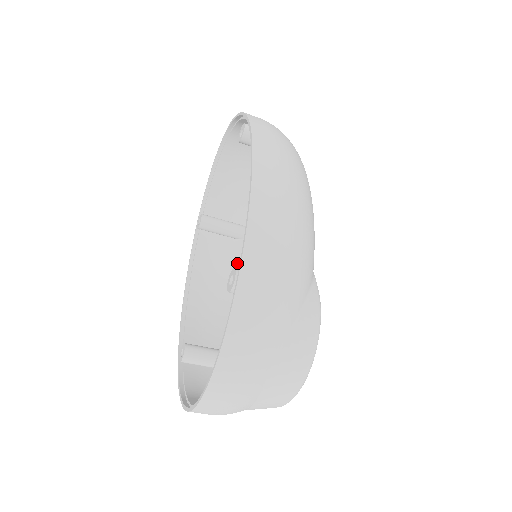
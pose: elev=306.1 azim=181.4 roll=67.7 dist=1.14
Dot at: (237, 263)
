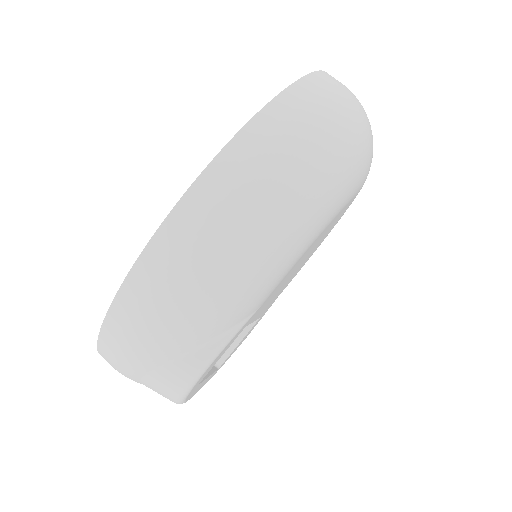
Dot at: occluded
